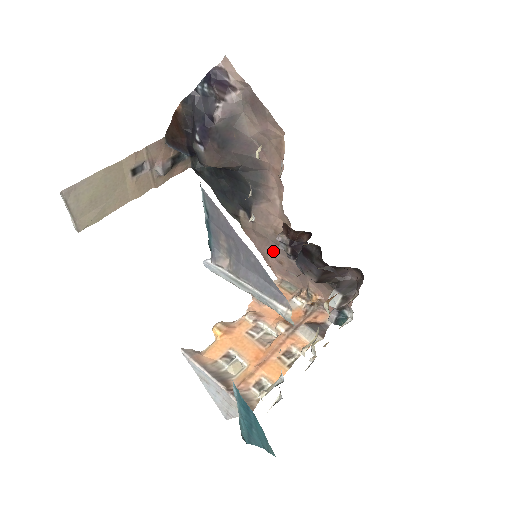
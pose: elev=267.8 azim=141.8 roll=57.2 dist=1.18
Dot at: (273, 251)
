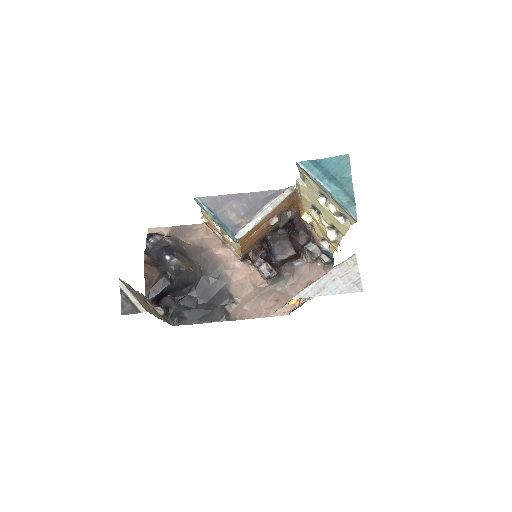
Dot at: (266, 300)
